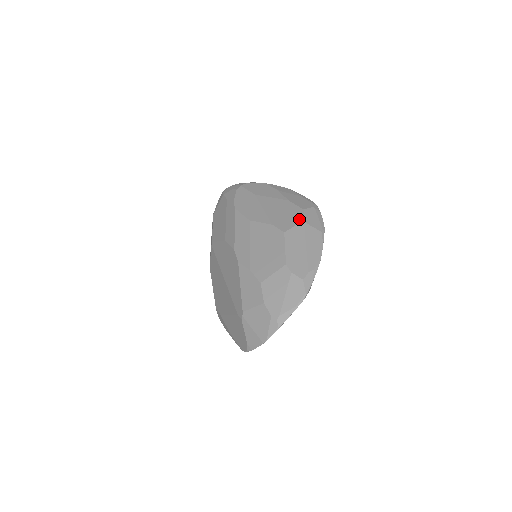
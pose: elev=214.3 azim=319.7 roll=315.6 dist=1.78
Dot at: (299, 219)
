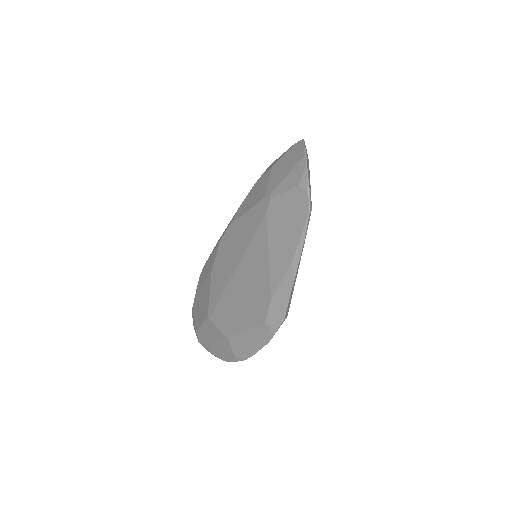
Dot at: occluded
